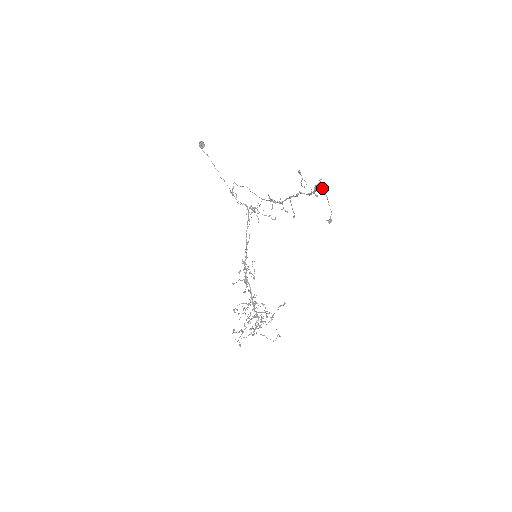
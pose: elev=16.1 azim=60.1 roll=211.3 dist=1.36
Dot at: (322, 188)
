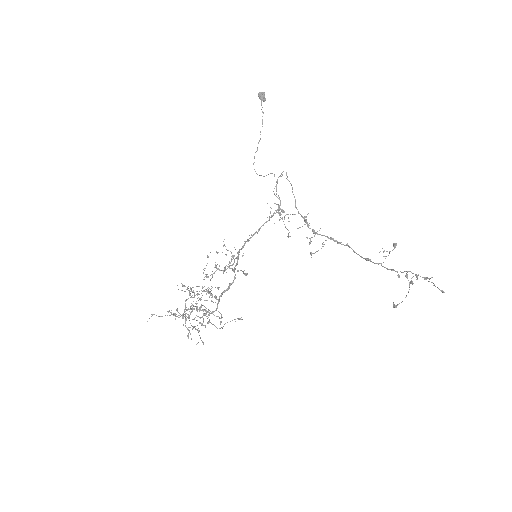
Dot at: occluded
